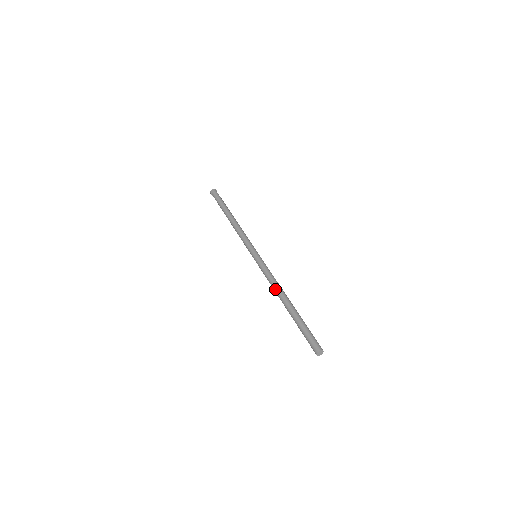
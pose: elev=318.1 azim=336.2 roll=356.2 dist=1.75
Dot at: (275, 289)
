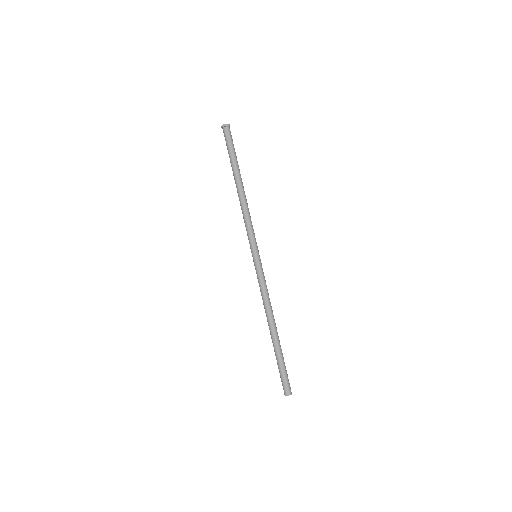
Dot at: (265, 311)
